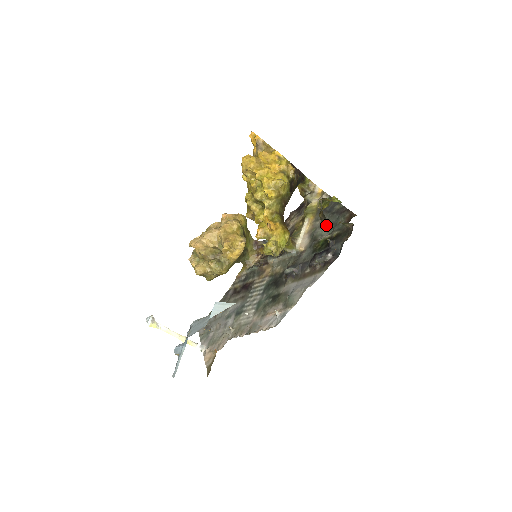
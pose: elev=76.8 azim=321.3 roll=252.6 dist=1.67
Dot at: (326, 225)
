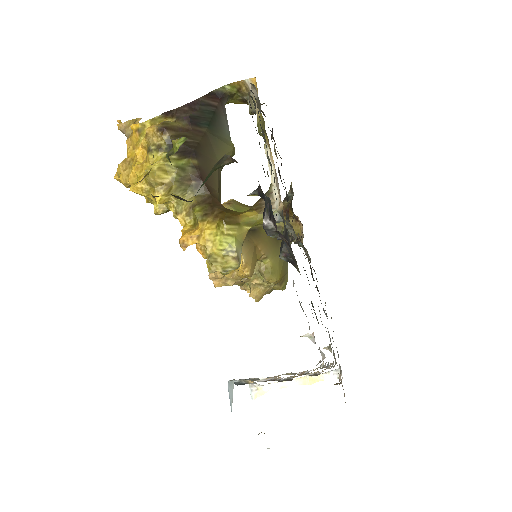
Dot at: occluded
